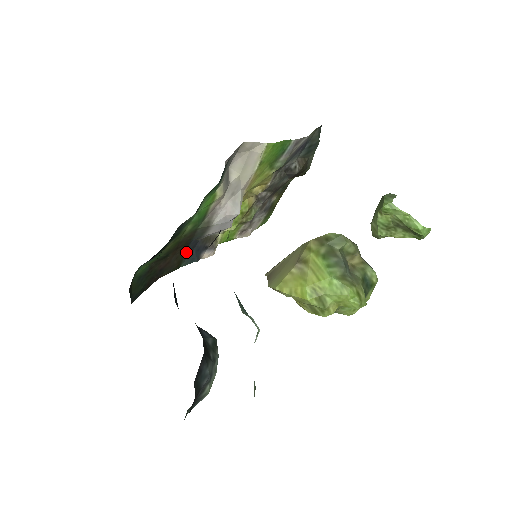
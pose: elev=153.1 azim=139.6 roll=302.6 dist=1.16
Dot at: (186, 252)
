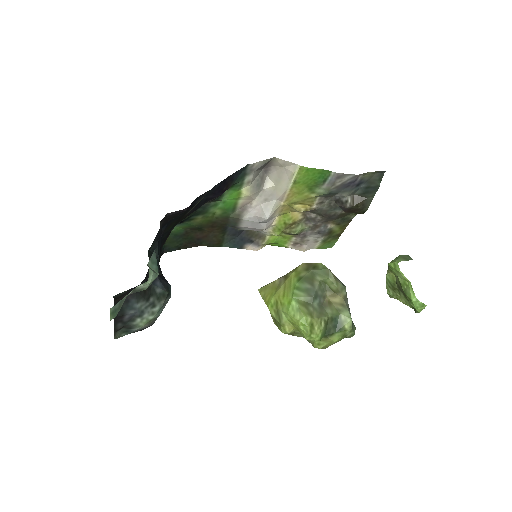
Dot at: (227, 235)
